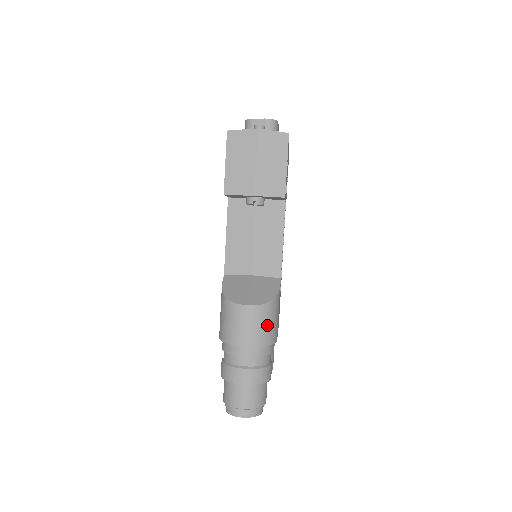
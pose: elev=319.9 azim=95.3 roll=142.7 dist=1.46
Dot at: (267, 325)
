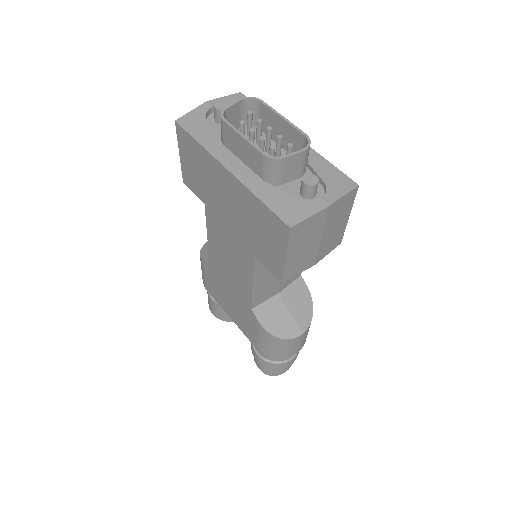
Dot at: occluded
